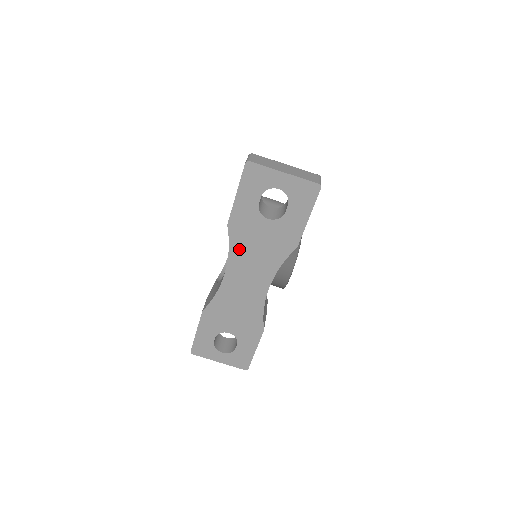
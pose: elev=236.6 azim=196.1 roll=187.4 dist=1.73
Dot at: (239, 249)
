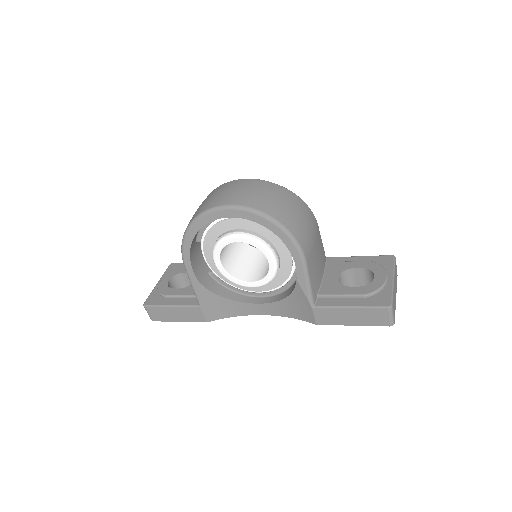
Dot at: occluded
